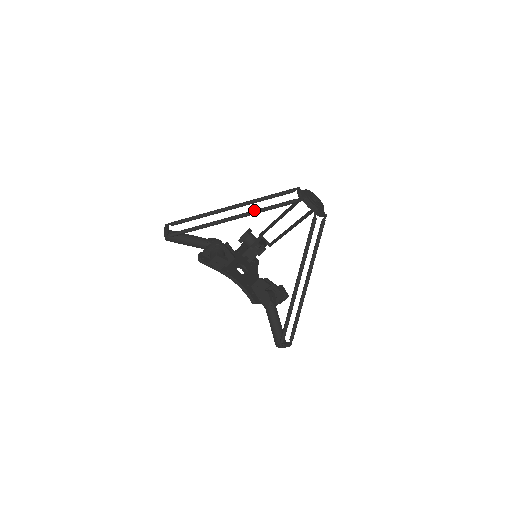
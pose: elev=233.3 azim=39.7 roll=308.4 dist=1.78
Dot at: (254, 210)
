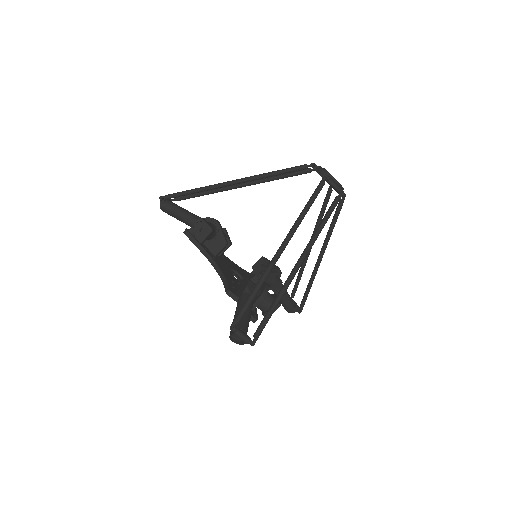
Dot at: (257, 175)
